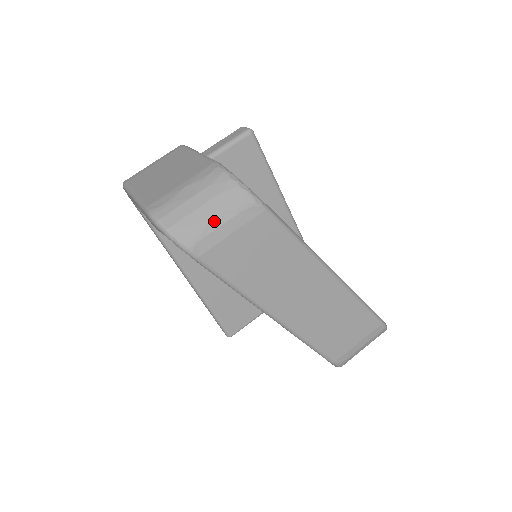
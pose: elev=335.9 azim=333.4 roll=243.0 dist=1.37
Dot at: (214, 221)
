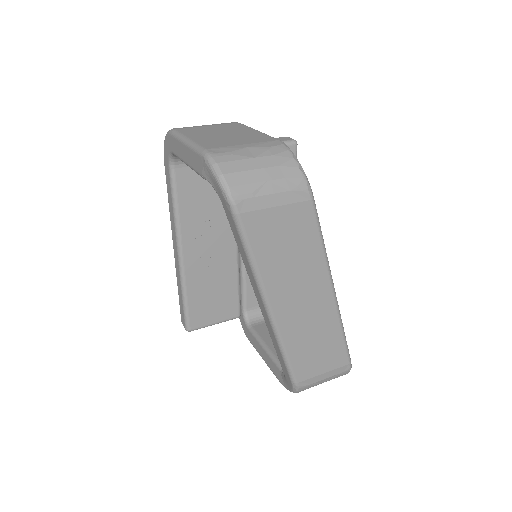
Dot at: (266, 187)
